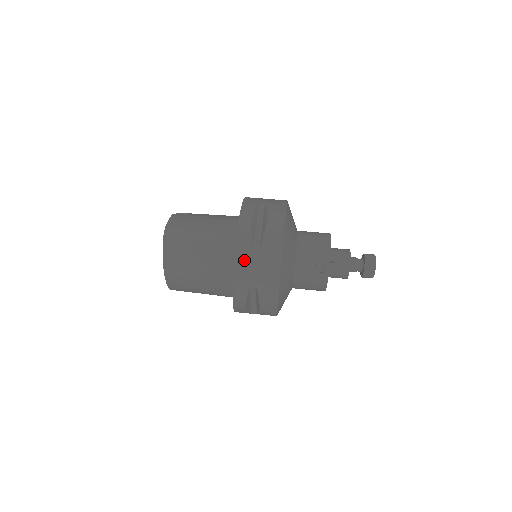
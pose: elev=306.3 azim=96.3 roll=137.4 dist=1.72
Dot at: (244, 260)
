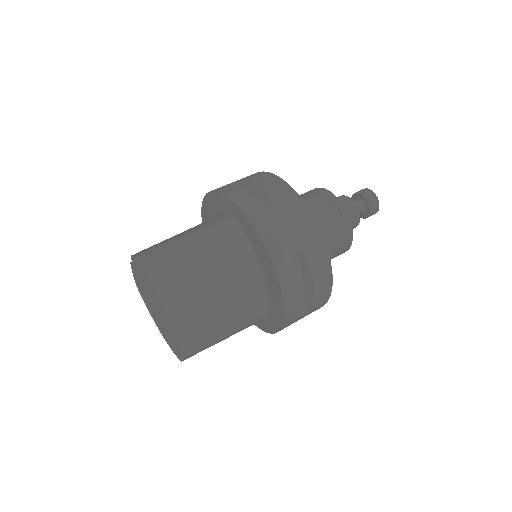
Dot at: (266, 224)
